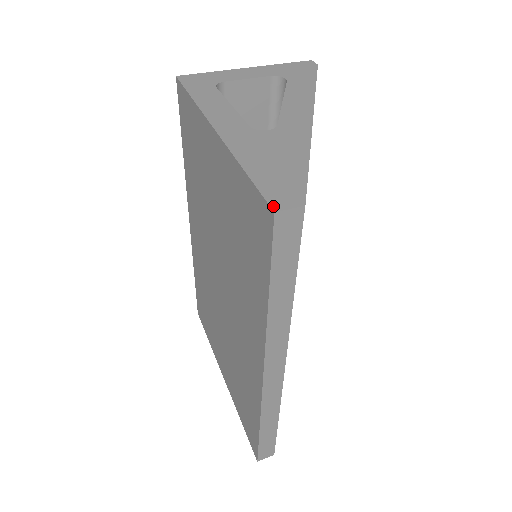
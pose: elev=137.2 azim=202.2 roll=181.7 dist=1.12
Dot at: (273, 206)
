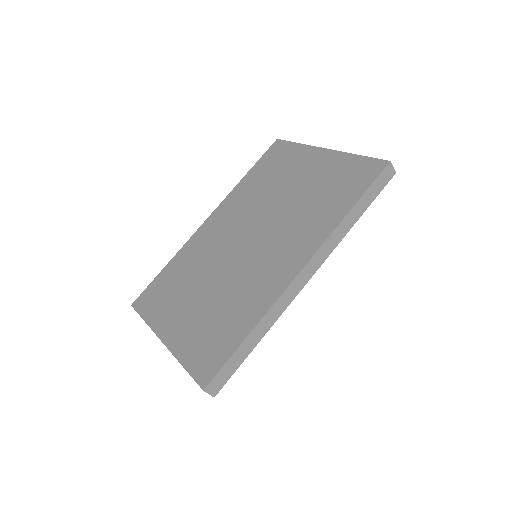
Dot at: (387, 161)
